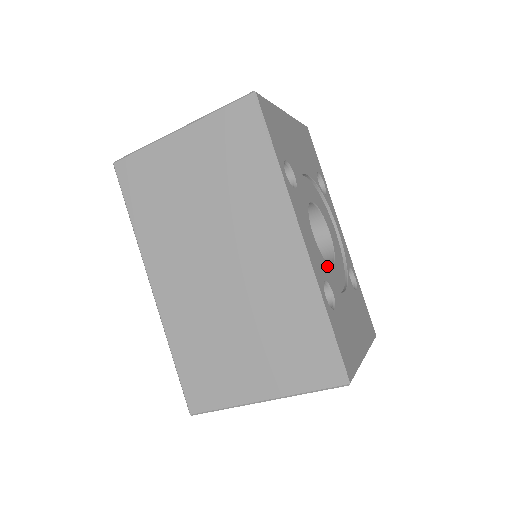
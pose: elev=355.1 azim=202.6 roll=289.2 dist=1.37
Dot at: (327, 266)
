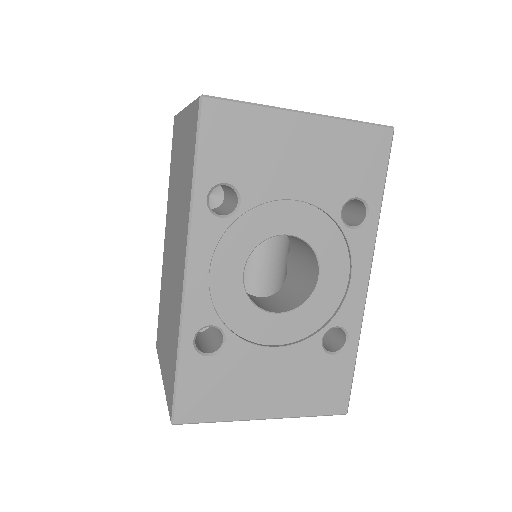
Dot at: (254, 311)
